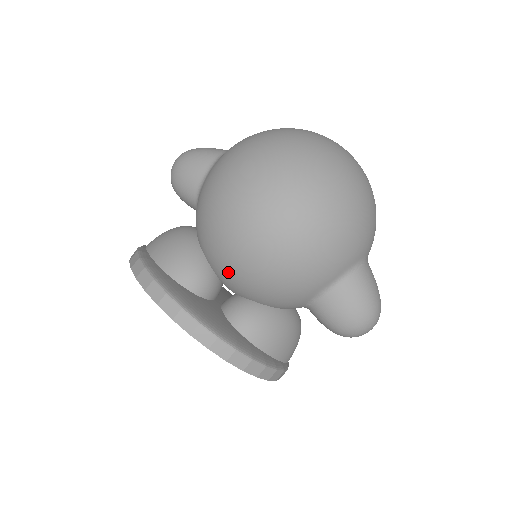
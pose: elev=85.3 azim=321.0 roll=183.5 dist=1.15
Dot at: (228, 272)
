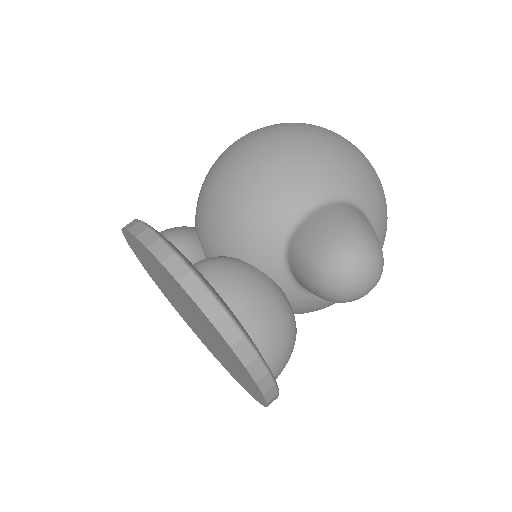
Dot at: (204, 217)
